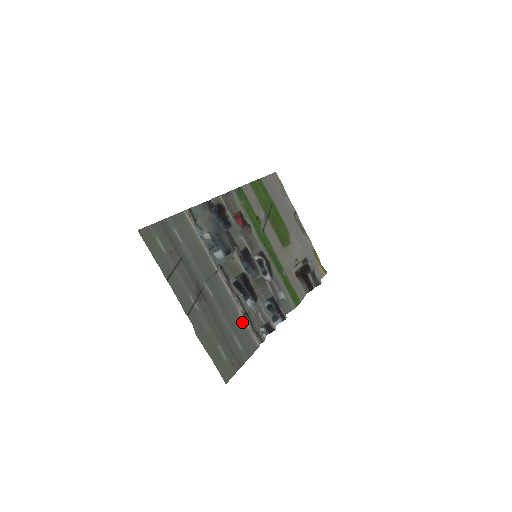
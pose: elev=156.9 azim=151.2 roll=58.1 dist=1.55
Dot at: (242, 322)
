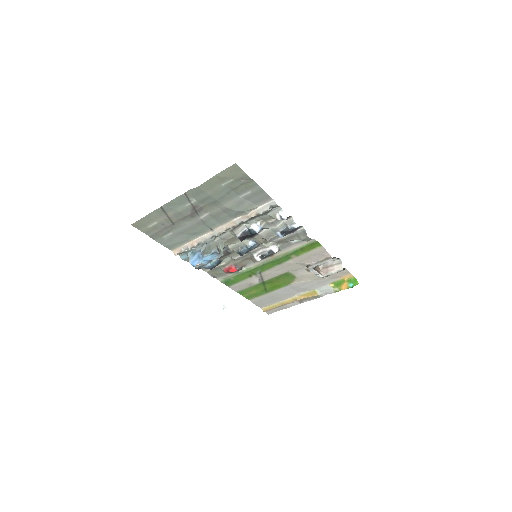
Dot at: (249, 211)
